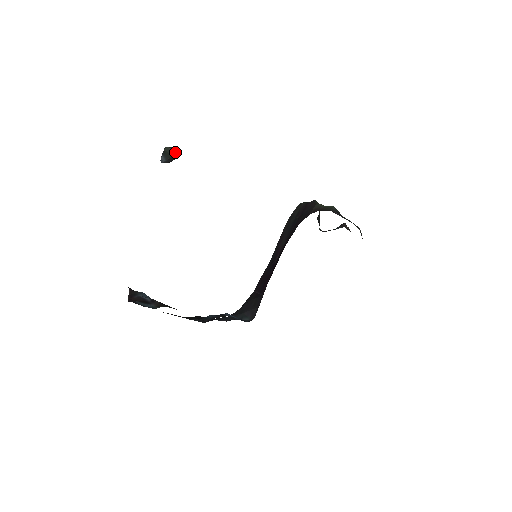
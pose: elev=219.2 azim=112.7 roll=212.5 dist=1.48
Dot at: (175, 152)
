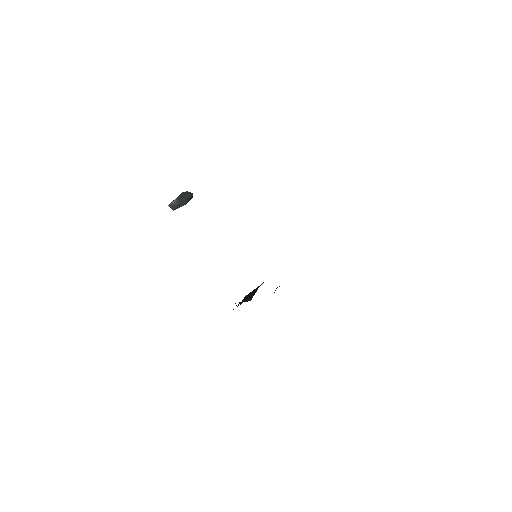
Dot at: occluded
